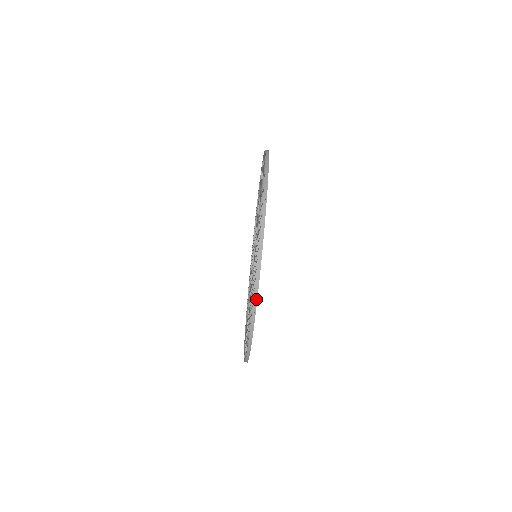
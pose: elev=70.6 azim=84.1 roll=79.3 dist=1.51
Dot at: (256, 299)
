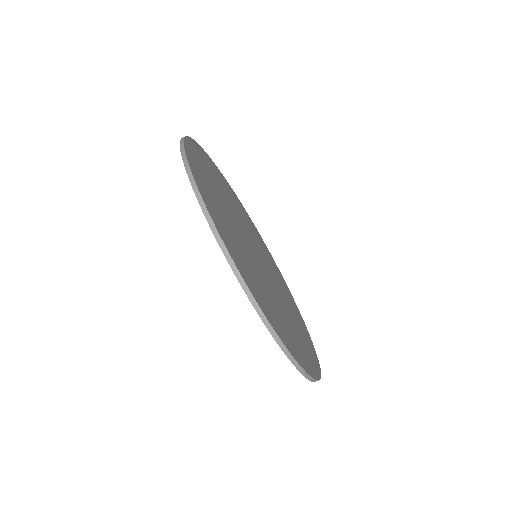
Dot at: (310, 378)
